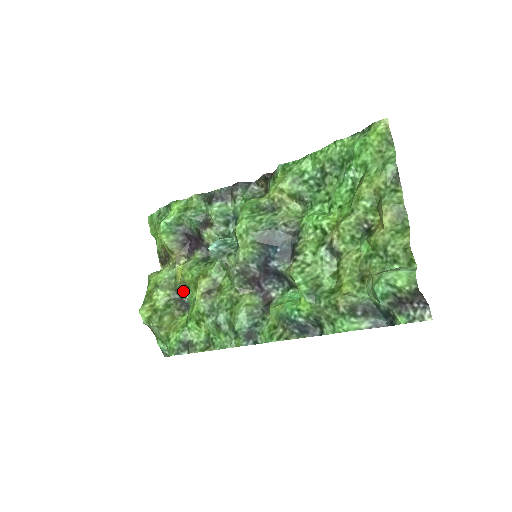
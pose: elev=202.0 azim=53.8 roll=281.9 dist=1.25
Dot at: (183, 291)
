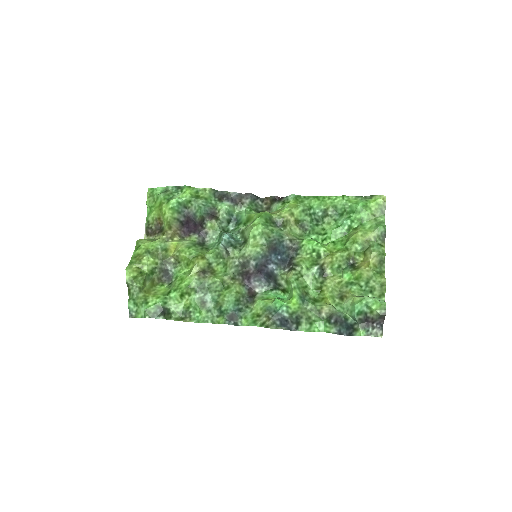
Dot at: (171, 264)
